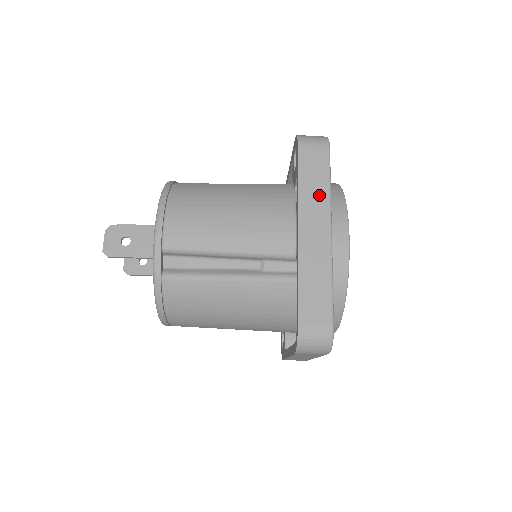
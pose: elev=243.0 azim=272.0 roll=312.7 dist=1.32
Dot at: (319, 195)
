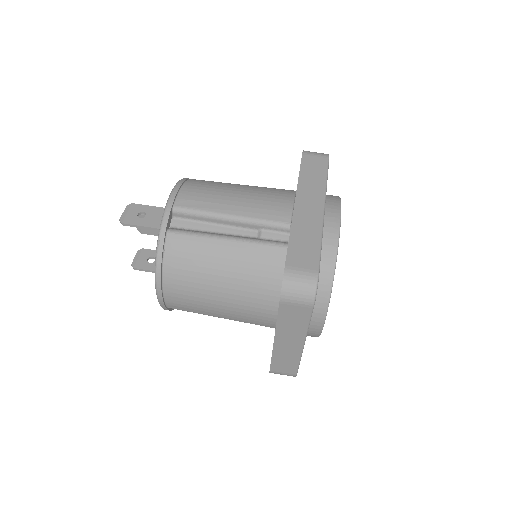
Dot at: (316, 184)
